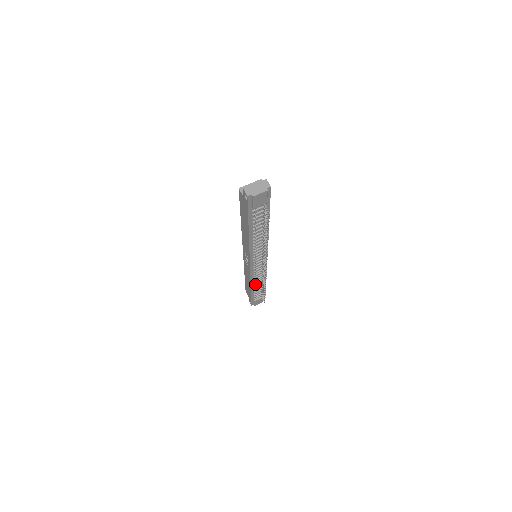
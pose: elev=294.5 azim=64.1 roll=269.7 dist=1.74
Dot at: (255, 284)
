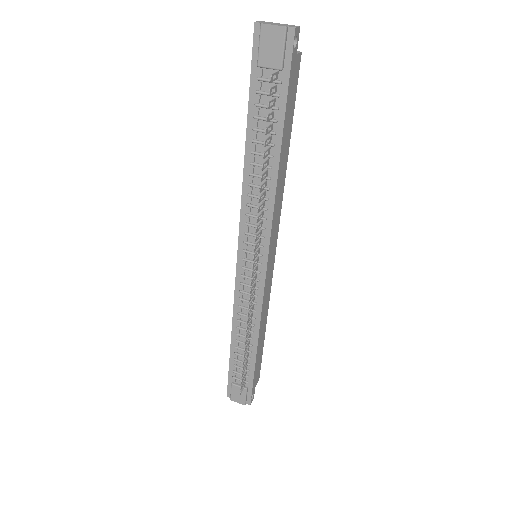
Dot at: (239, 330)
